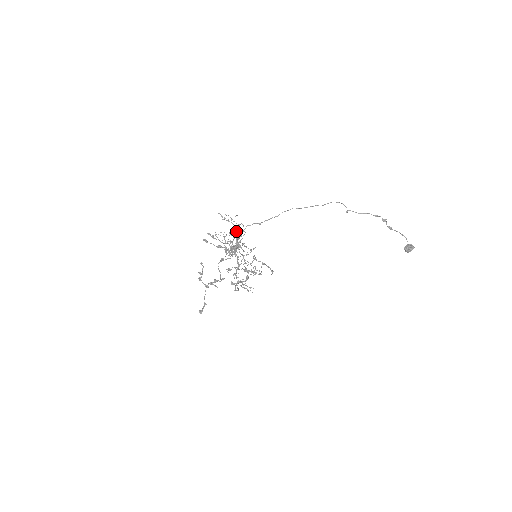
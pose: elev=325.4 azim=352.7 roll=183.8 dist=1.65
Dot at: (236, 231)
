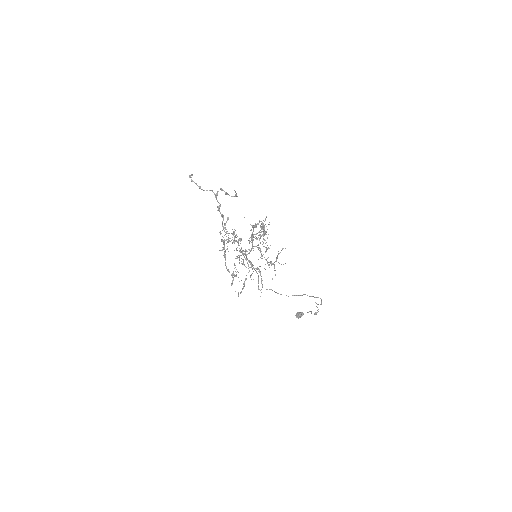
Dot at: (269, 262)
